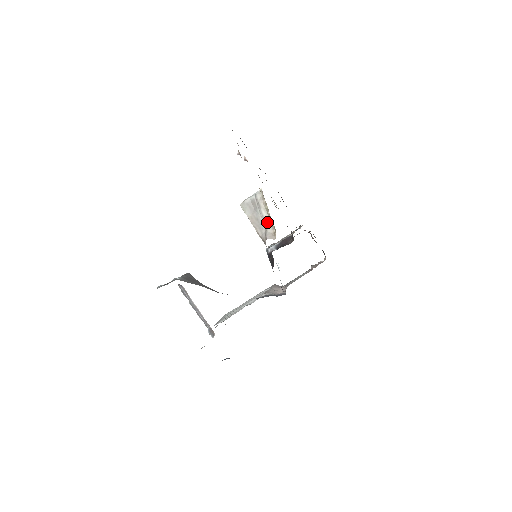
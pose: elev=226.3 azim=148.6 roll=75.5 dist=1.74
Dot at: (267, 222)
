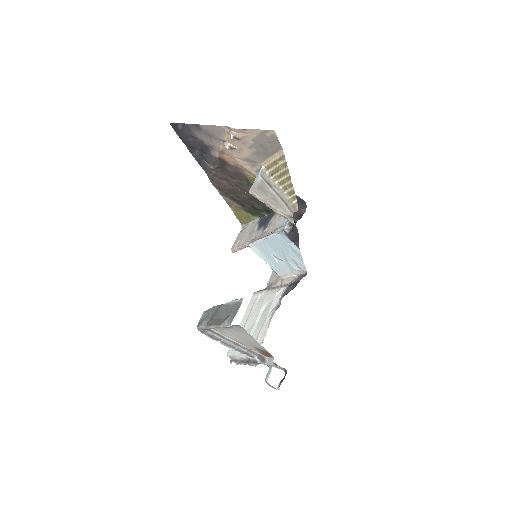
Dot at: (283, 198)
